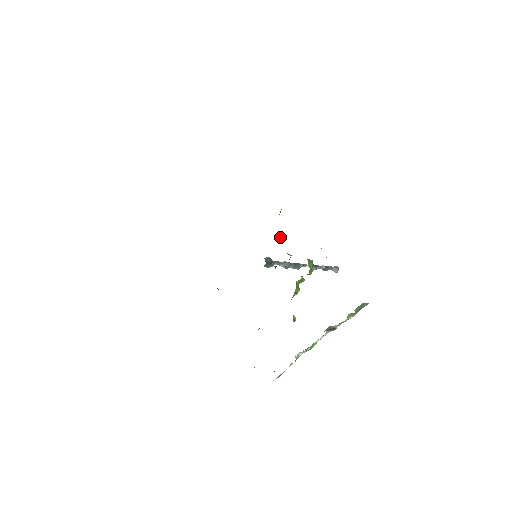
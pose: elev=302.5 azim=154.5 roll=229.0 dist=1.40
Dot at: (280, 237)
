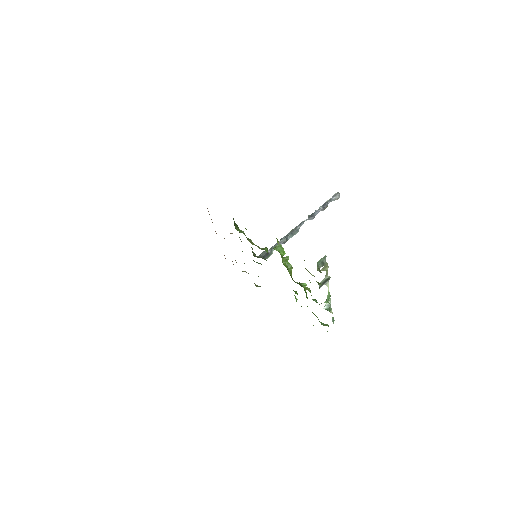
Dot at: (251, 241)
